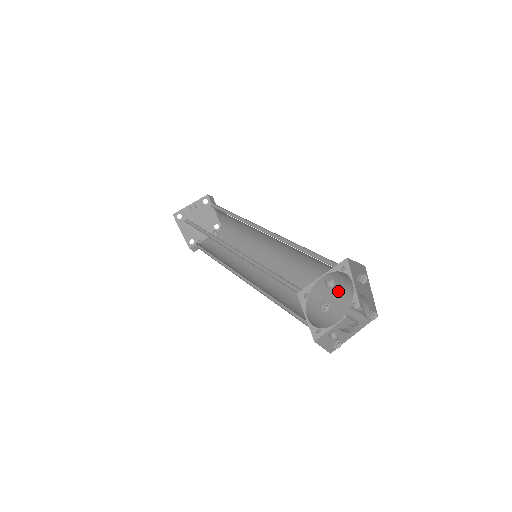
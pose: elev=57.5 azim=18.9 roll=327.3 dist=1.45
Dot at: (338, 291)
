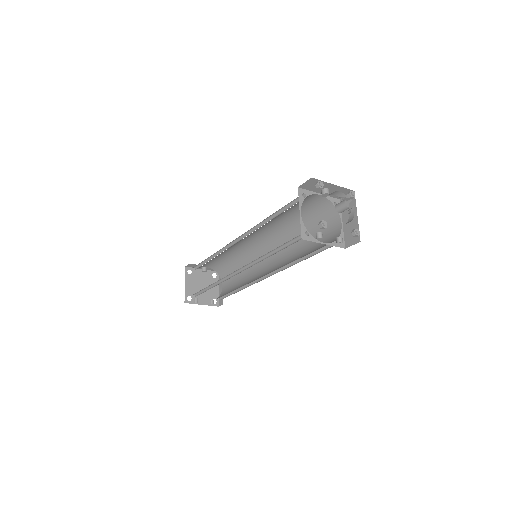
Dot at: (327, 242)
